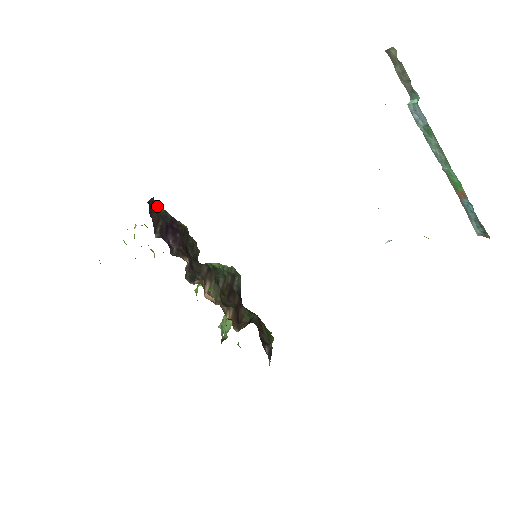
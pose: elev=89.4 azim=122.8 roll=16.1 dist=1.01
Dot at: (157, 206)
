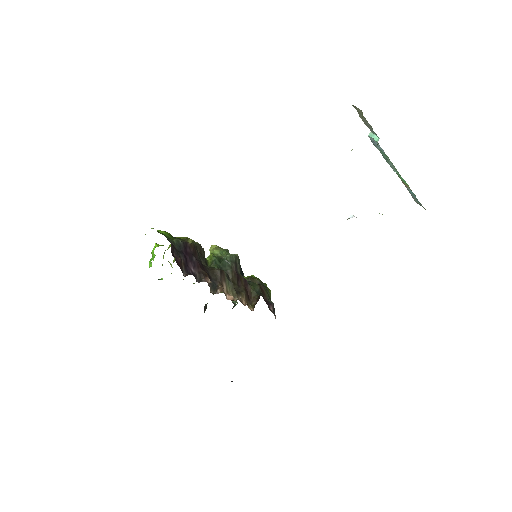
Dot at: (170, 240)
